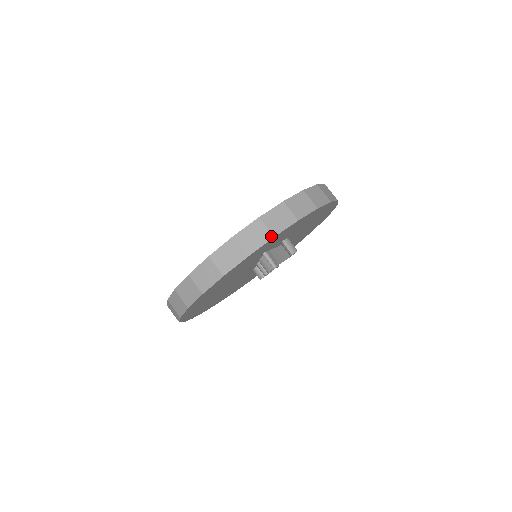
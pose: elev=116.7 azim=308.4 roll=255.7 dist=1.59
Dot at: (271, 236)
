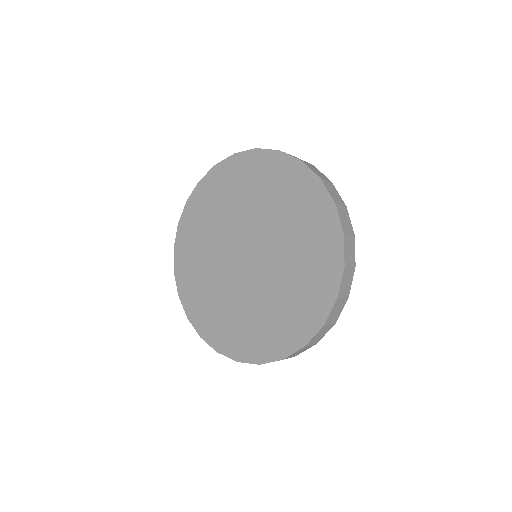
Dot at: (347, 299)
